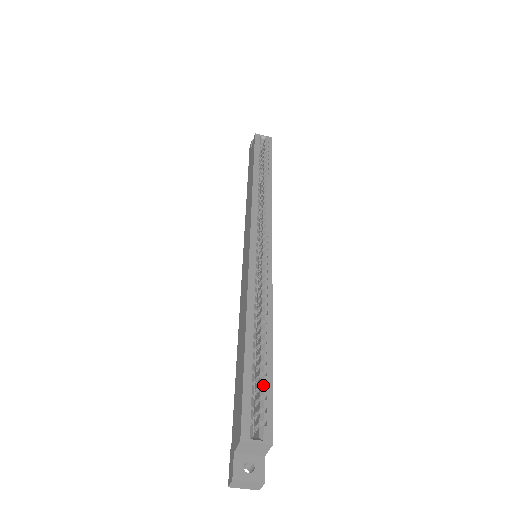
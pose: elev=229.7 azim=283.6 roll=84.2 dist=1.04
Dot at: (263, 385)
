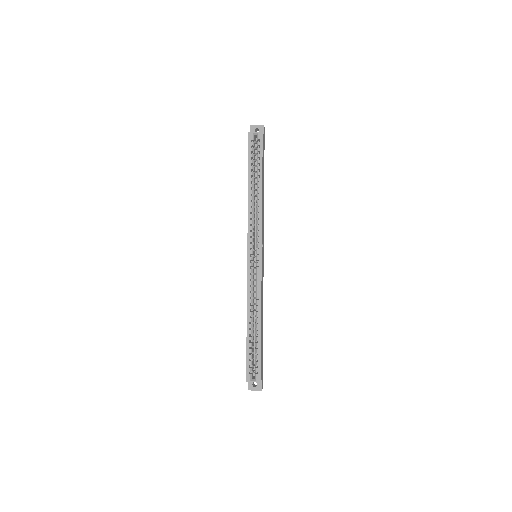
Dot at: (257, 352)
